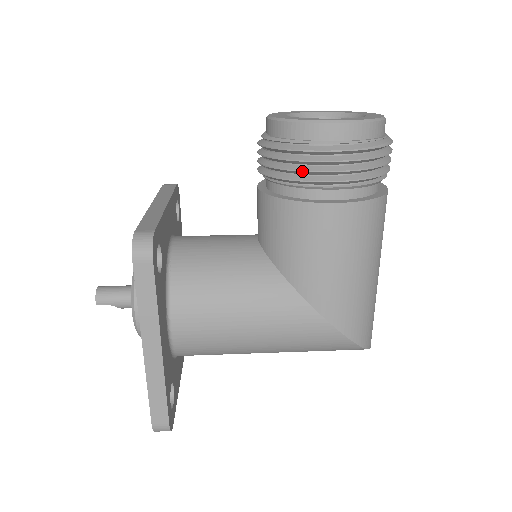
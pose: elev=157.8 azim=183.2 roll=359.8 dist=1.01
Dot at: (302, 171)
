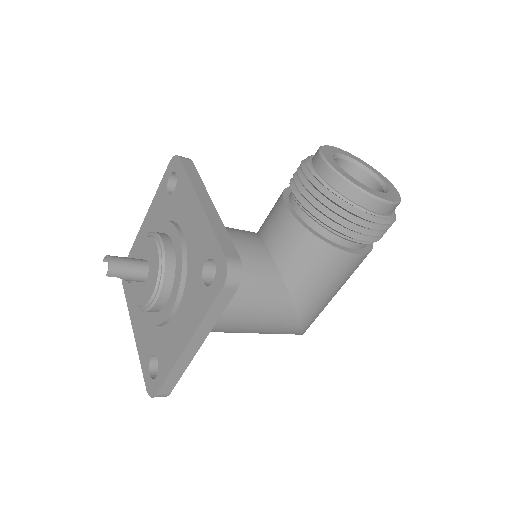
Dot at: (347, 227)
